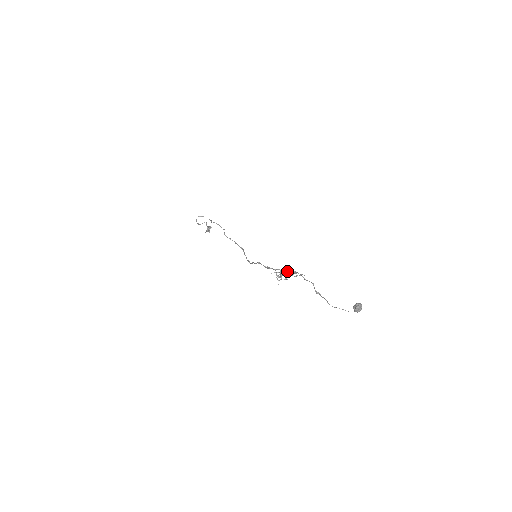
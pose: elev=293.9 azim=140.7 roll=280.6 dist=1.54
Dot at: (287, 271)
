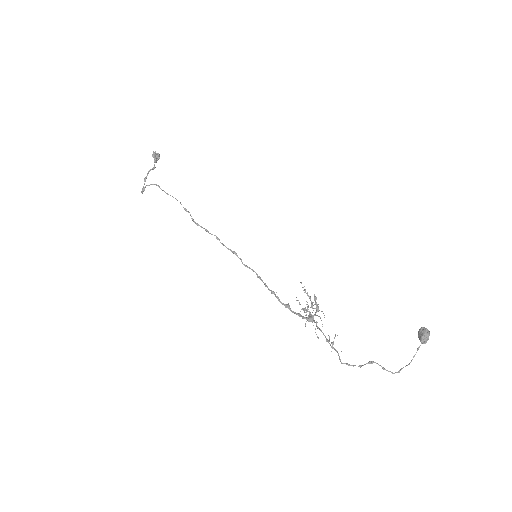
Dot at: (316, 326)
